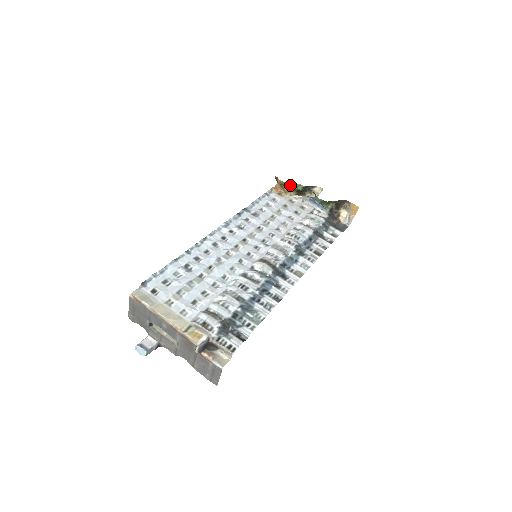
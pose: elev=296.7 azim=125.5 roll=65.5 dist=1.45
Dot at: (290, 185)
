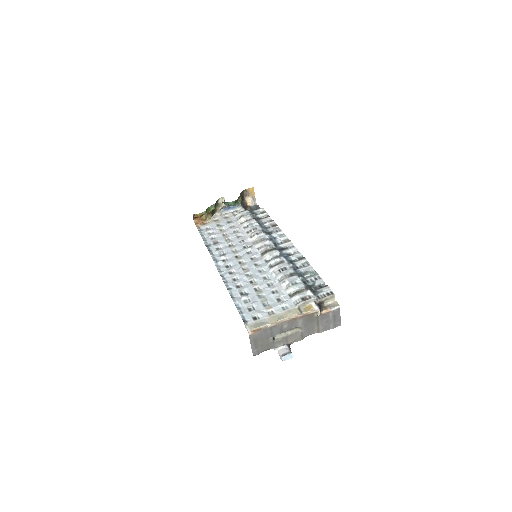
Dot at: (207, 211)
